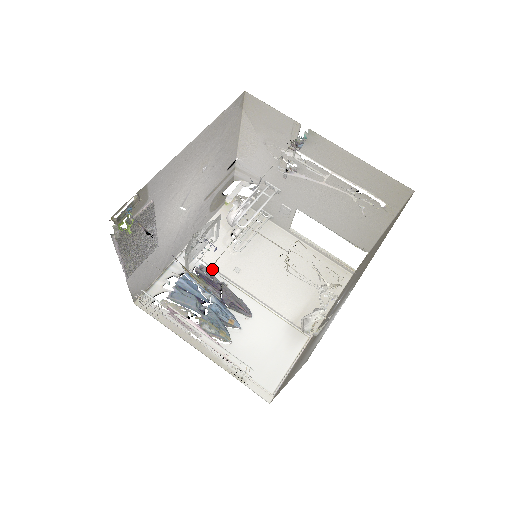
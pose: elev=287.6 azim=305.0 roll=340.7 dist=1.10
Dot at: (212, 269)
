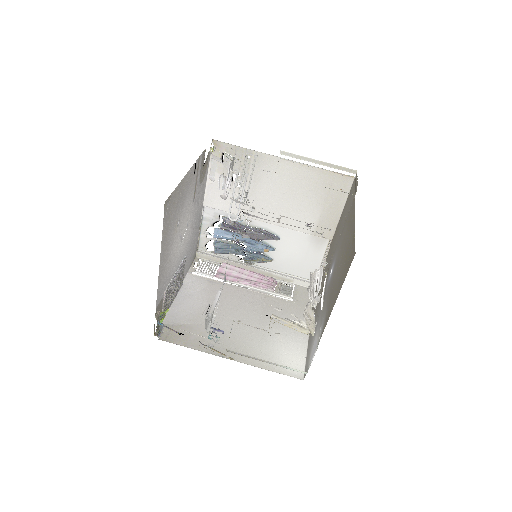
Dot at: (233, 213)
